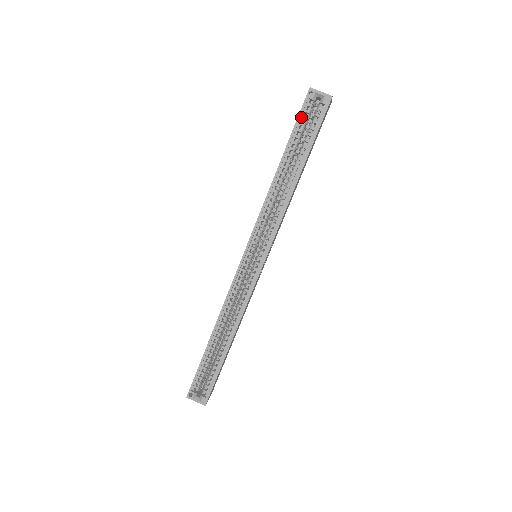
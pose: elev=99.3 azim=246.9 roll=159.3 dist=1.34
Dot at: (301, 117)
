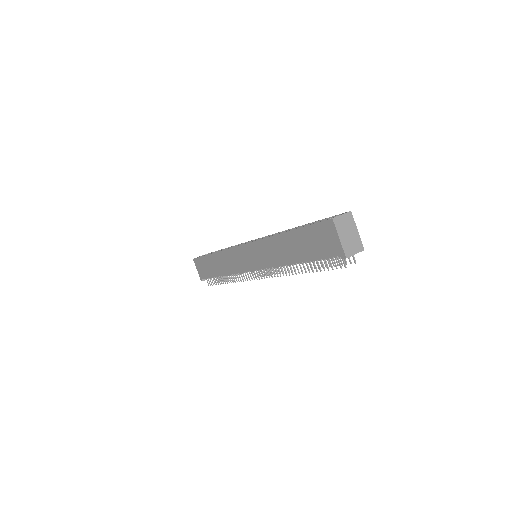
Dot at: (201, 258)
